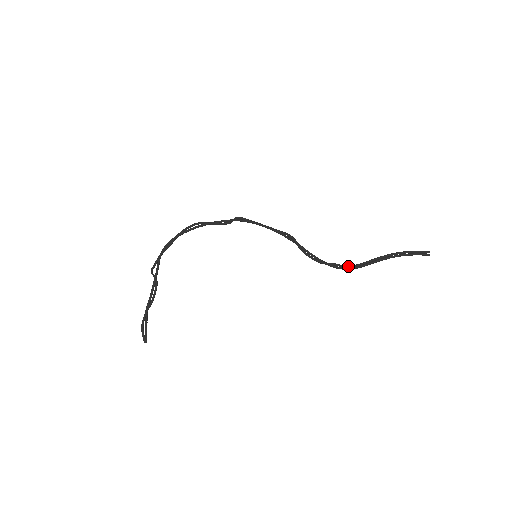
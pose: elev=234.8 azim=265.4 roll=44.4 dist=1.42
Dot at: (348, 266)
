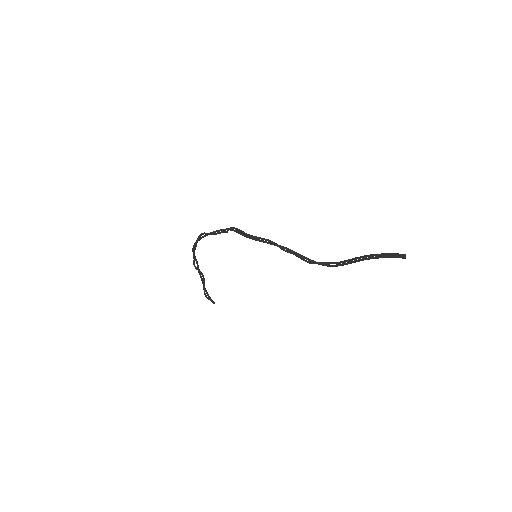
Dot at: (332, 263)
